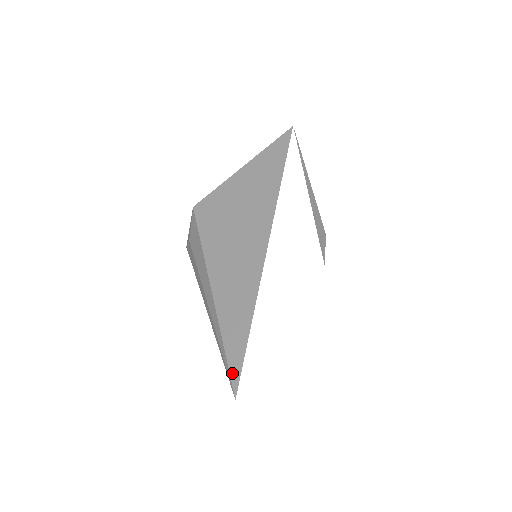
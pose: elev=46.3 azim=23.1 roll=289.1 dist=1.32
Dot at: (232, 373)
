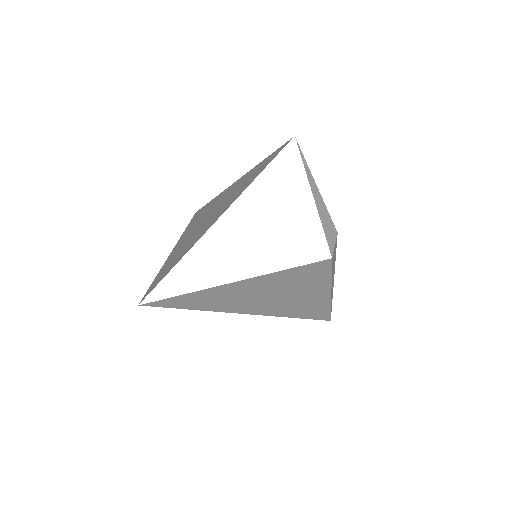
Dot at: (150, 288)
